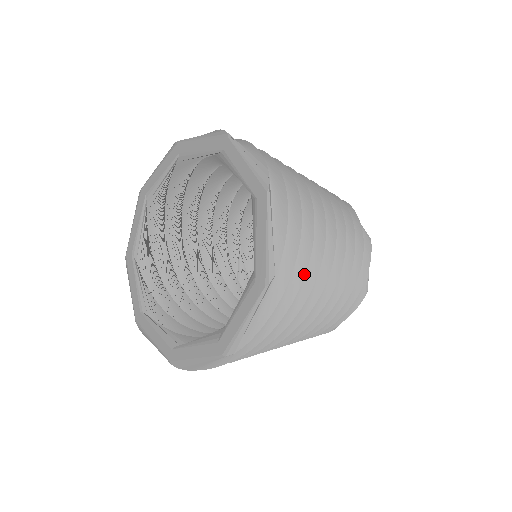
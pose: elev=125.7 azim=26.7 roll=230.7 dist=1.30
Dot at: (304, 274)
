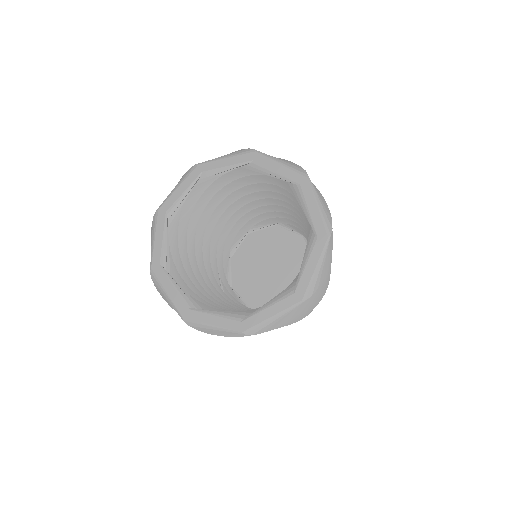
Dot at: occluded
